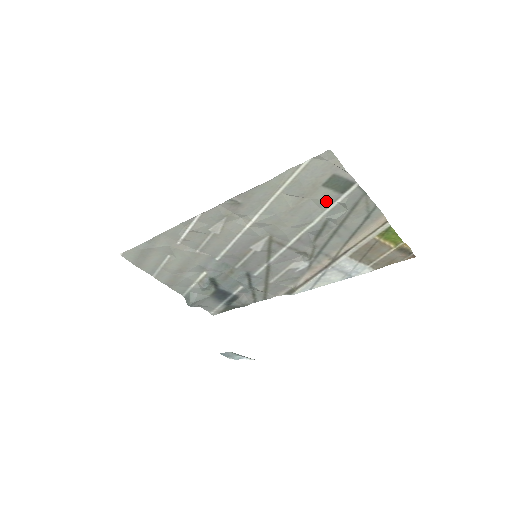
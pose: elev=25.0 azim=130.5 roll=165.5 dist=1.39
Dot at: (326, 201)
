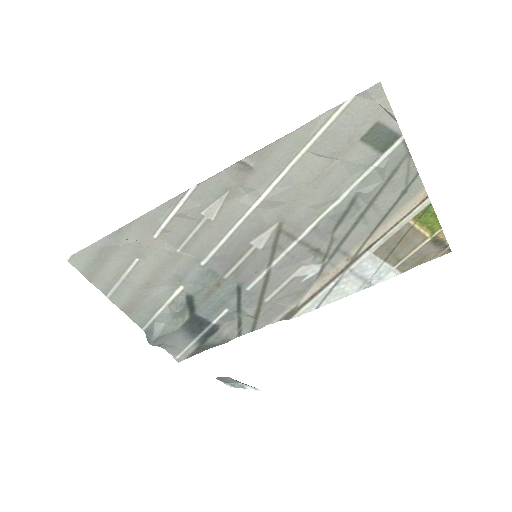
Dot at: (360, 165)
